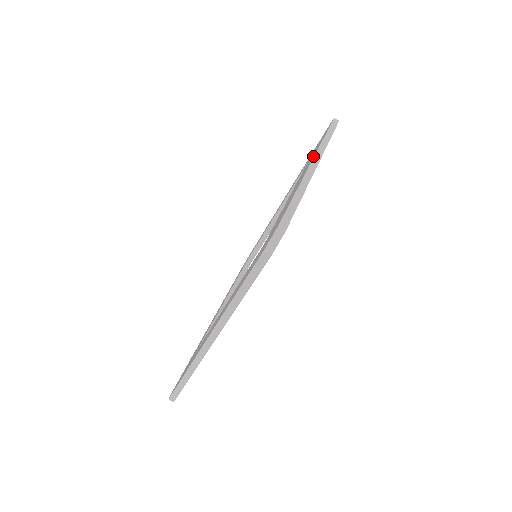
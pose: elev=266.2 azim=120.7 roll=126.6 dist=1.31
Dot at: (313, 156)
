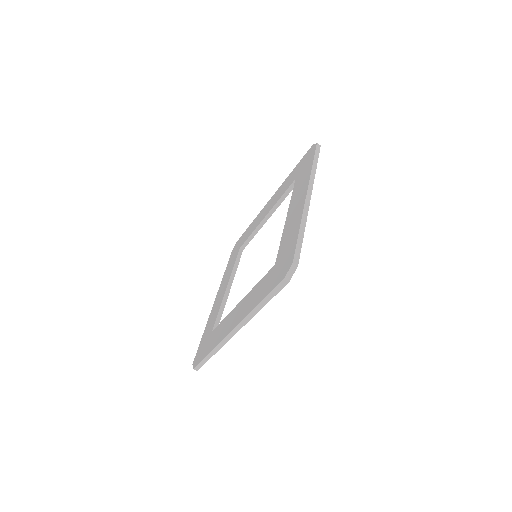
Dot at: (305, 186)
